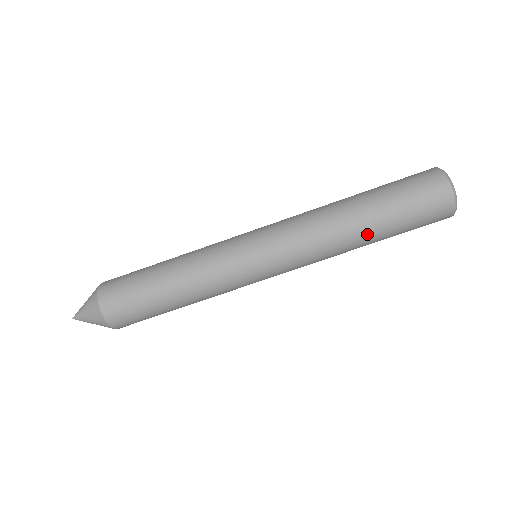
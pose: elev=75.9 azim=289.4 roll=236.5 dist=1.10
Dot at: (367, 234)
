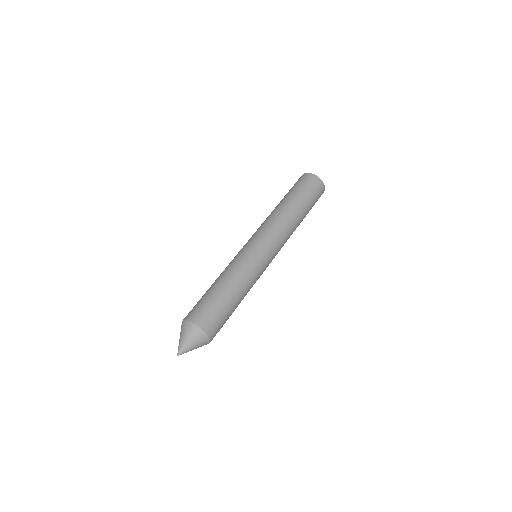
Dot at: (293, 205)
